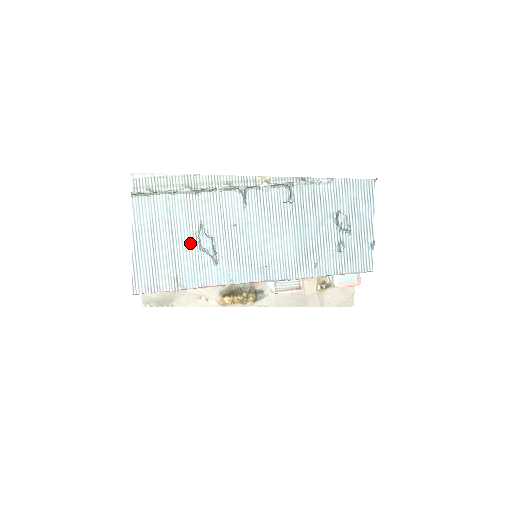
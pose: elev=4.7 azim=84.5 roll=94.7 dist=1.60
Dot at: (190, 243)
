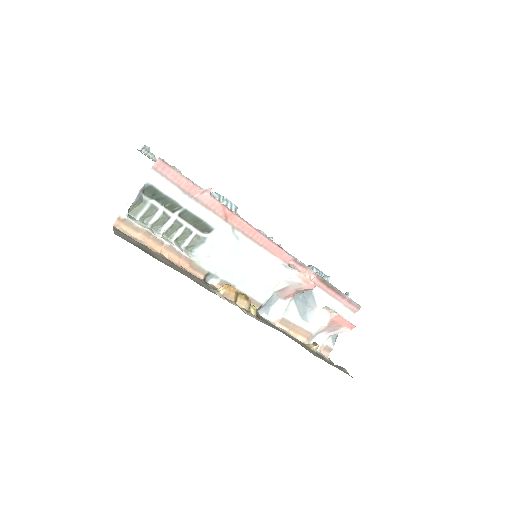
Dot at: occluded
